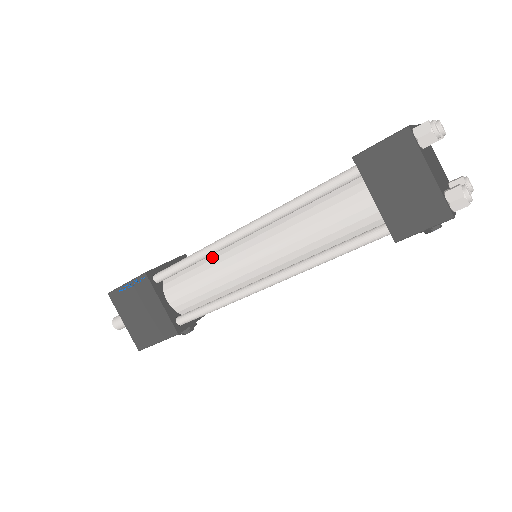
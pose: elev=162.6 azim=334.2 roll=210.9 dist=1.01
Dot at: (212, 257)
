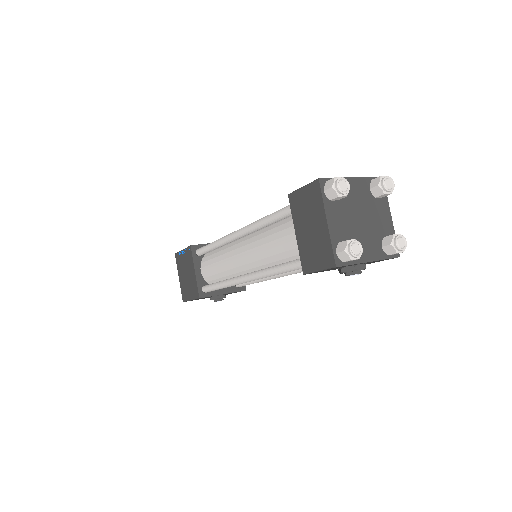
Dot at: (226, 247)
